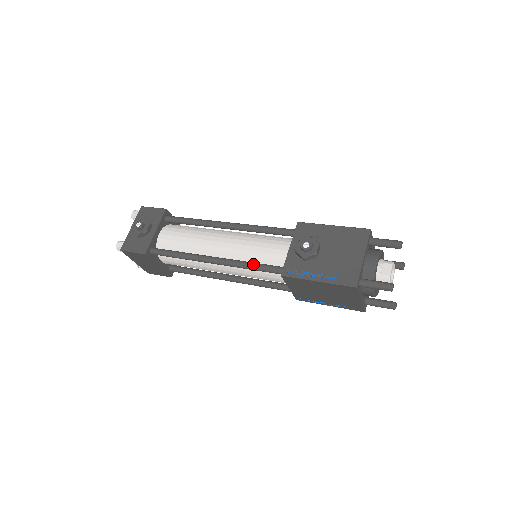
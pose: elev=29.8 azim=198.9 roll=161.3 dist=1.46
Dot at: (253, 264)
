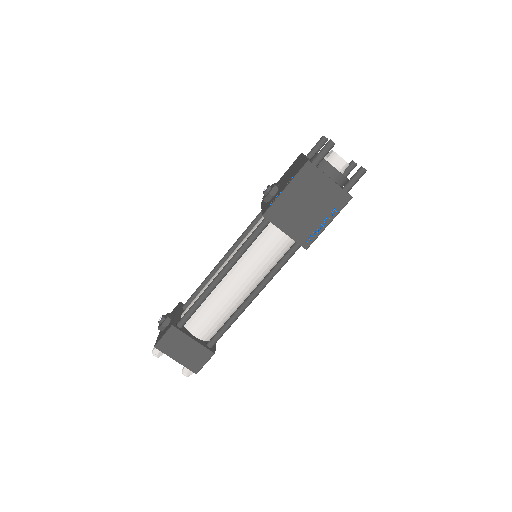
Dot at: occluded
